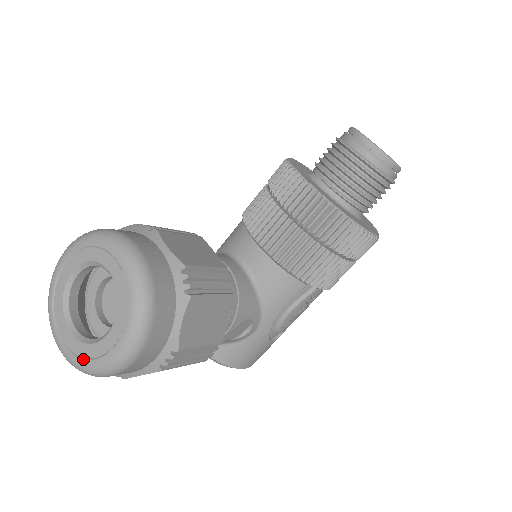
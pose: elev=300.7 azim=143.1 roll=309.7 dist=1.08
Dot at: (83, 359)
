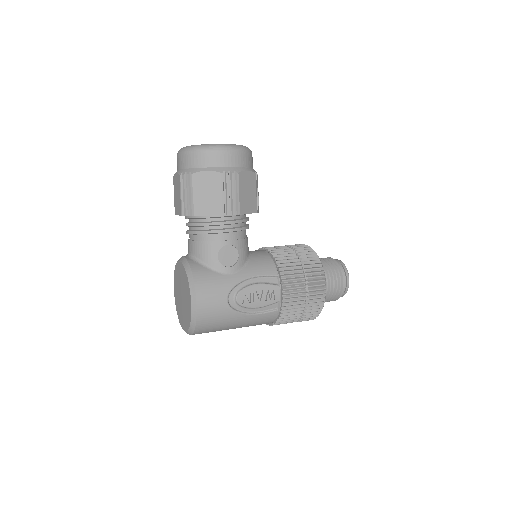
Dot at: occluded
